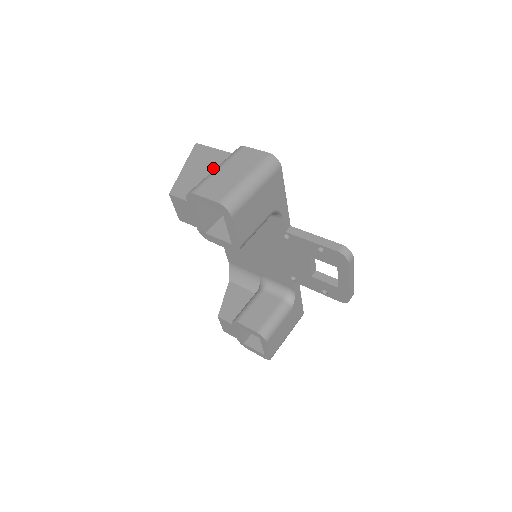
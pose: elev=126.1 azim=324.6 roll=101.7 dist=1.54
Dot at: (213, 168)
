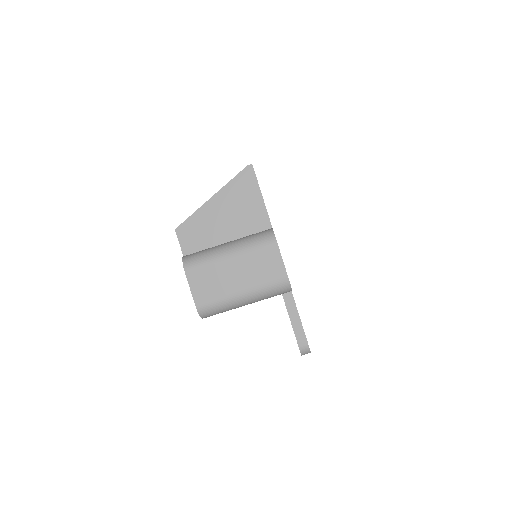
Dot at: (237, 228)
